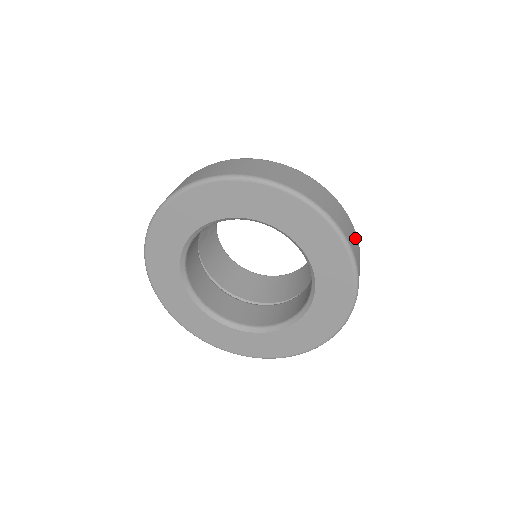
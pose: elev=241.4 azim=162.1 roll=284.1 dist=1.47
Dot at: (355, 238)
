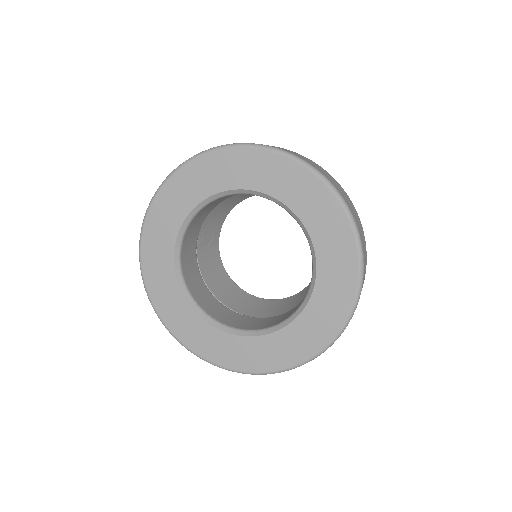
Dot at: (360, 223)
